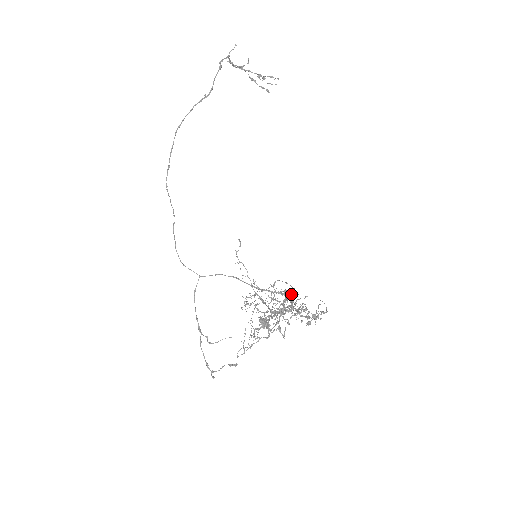
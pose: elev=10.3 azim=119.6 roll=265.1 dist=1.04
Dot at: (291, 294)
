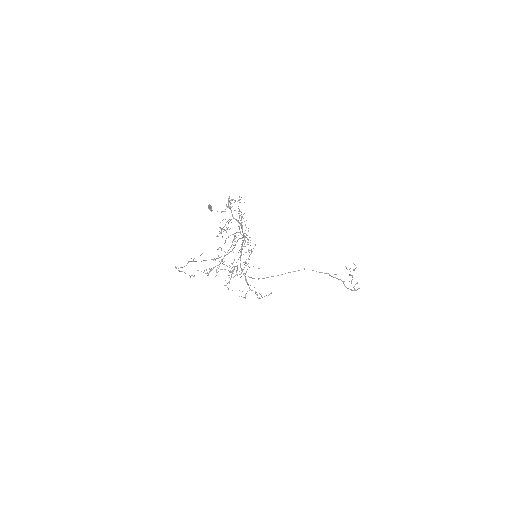
Dot at: (235, 210)
